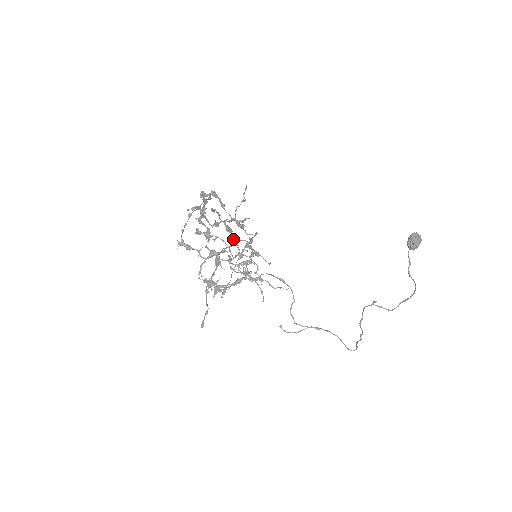
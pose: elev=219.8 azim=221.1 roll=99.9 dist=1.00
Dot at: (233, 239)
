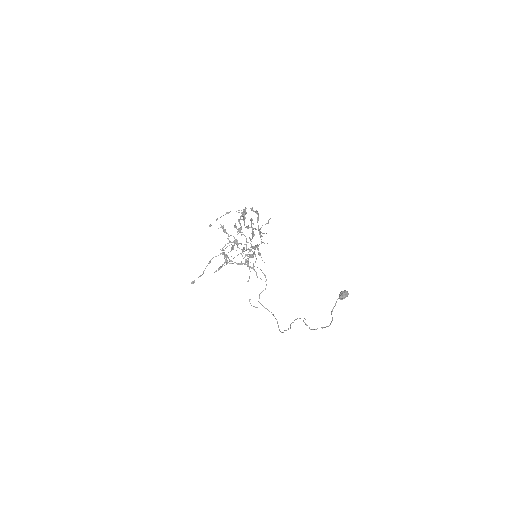
Dot at: (250, 240)
